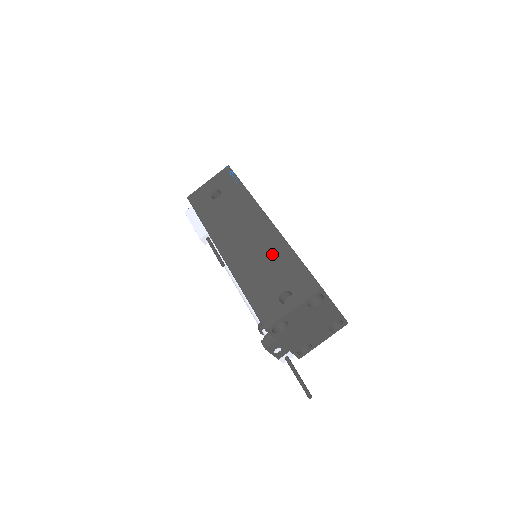
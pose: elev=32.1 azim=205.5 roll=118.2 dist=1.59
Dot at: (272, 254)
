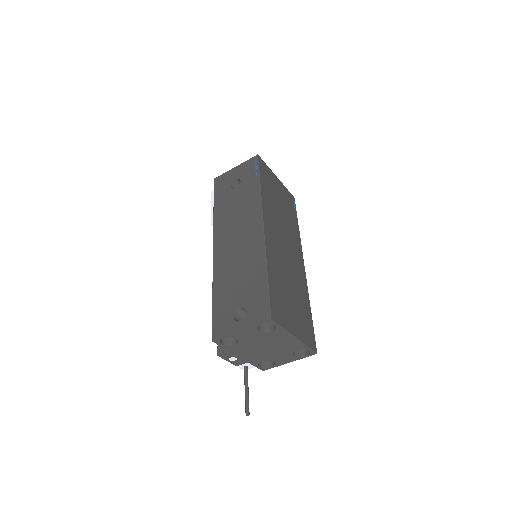
Dot at: (249, 265)
